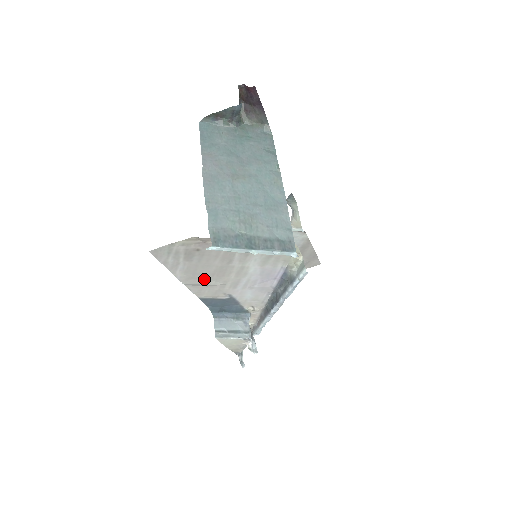
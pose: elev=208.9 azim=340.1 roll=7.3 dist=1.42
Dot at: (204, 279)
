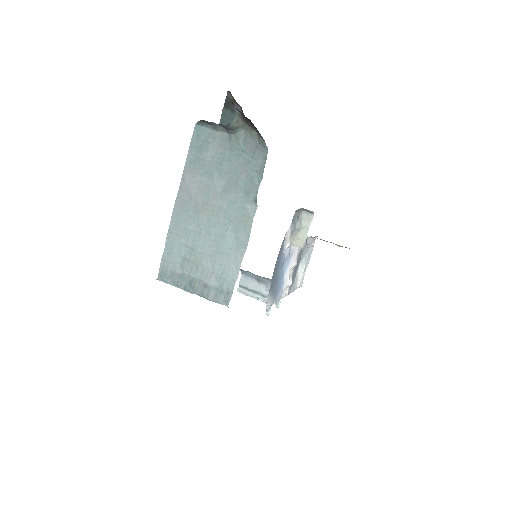
Dot at: occluded
